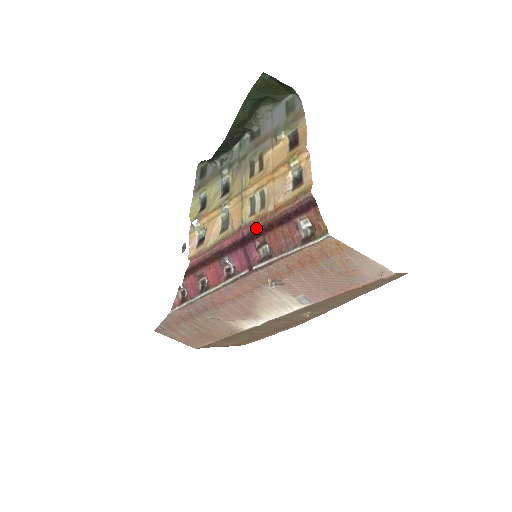
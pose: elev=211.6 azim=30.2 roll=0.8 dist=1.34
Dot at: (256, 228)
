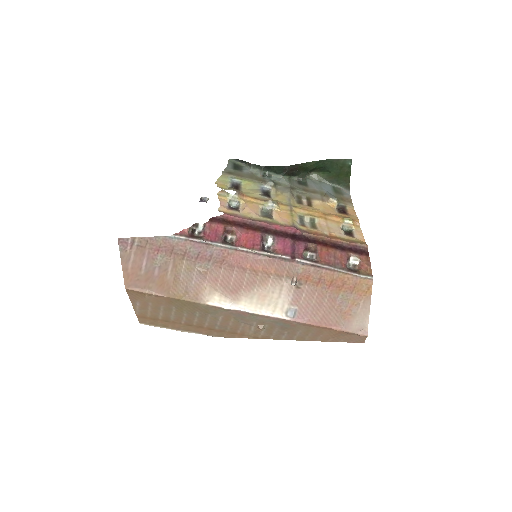
Dot at: (310, 236)
